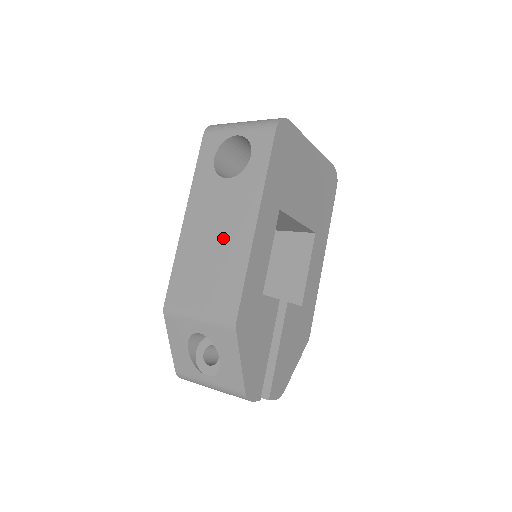
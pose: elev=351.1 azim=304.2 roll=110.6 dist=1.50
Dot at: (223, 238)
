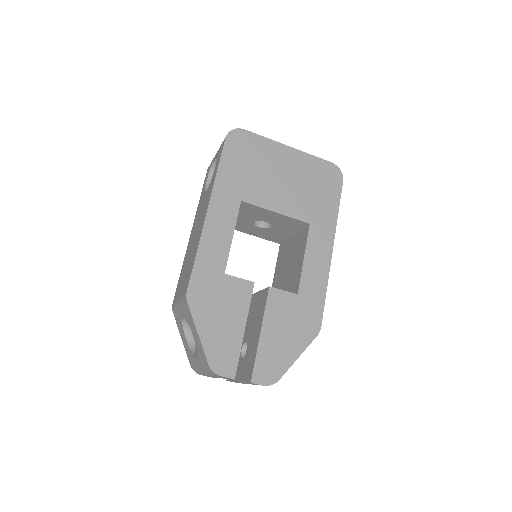
Dot at: (196, 234)
